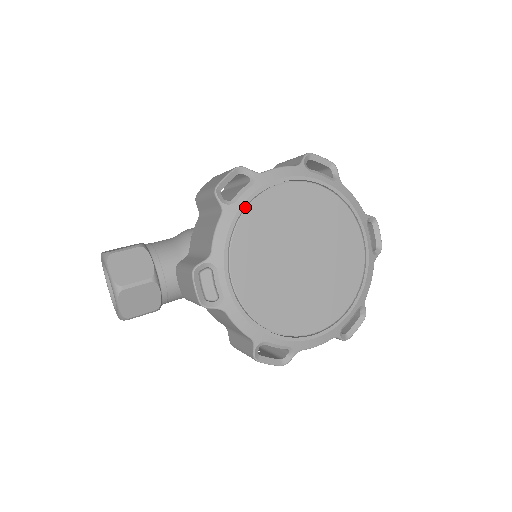
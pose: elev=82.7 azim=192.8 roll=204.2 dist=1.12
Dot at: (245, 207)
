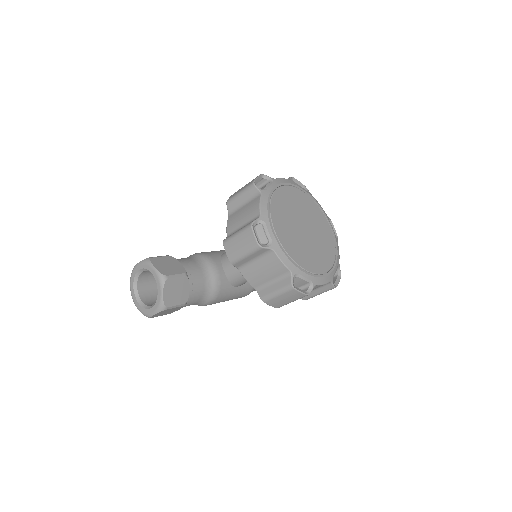
Dot at: (272, 193)
